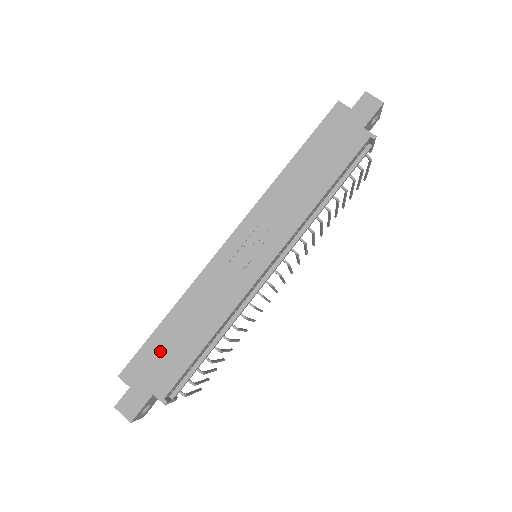
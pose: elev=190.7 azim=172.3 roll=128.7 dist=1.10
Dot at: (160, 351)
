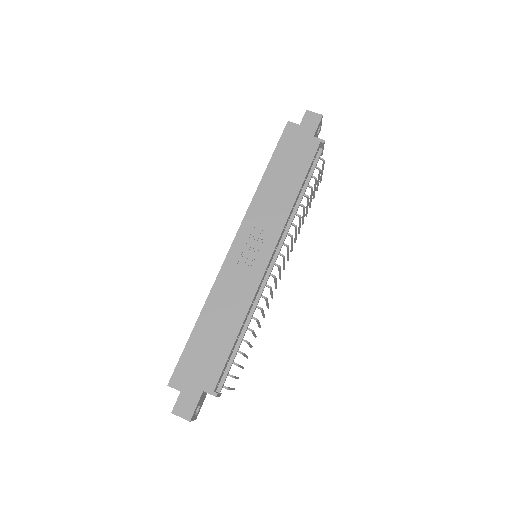
Dot at: (199, 353)
